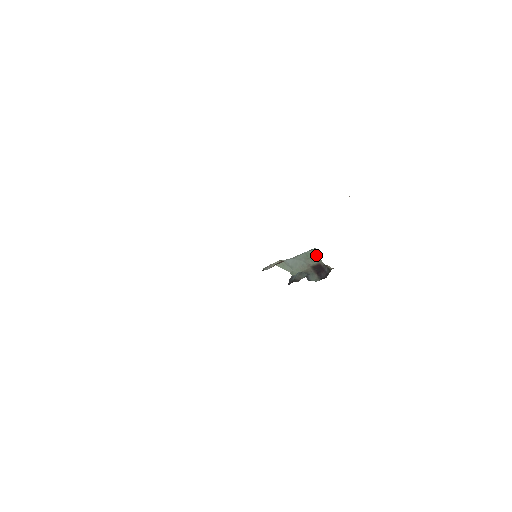
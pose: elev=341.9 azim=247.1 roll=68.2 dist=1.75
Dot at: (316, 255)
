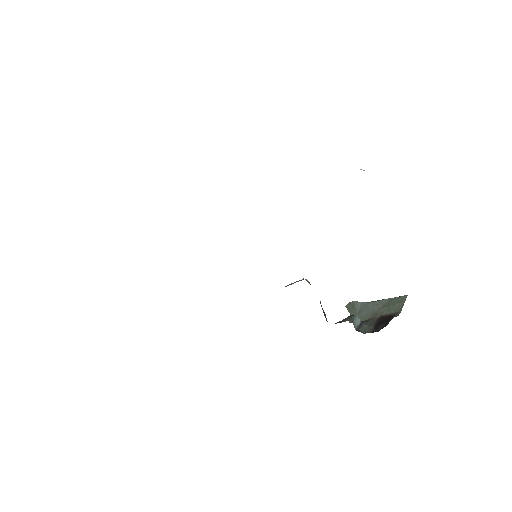
Dot at: (400, 303)
